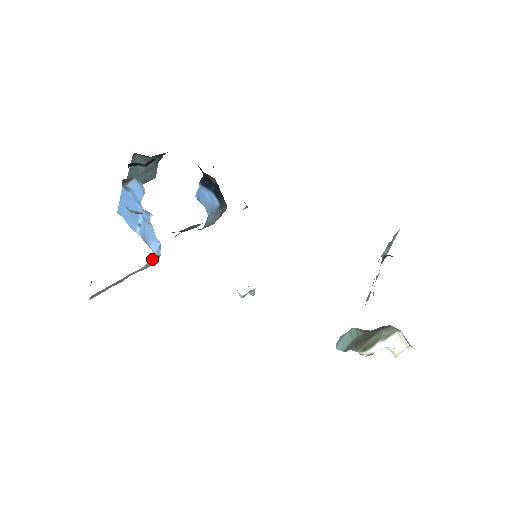
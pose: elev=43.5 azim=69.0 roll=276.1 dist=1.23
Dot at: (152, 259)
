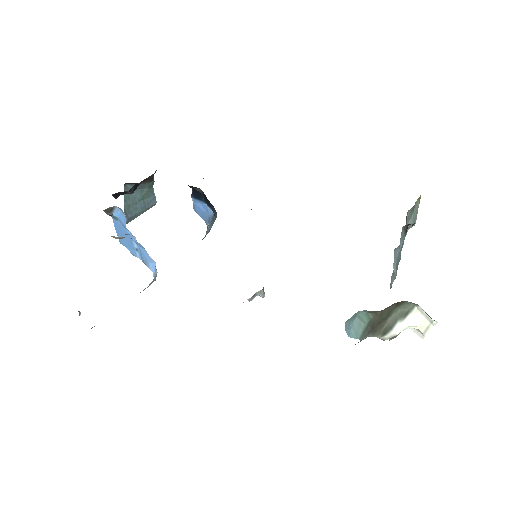
Dot at: (153, 280)
